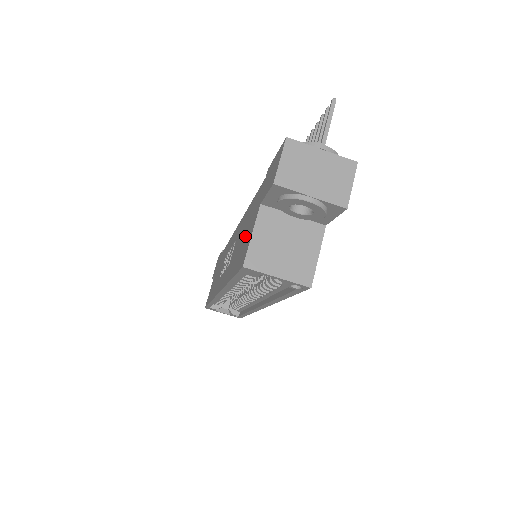
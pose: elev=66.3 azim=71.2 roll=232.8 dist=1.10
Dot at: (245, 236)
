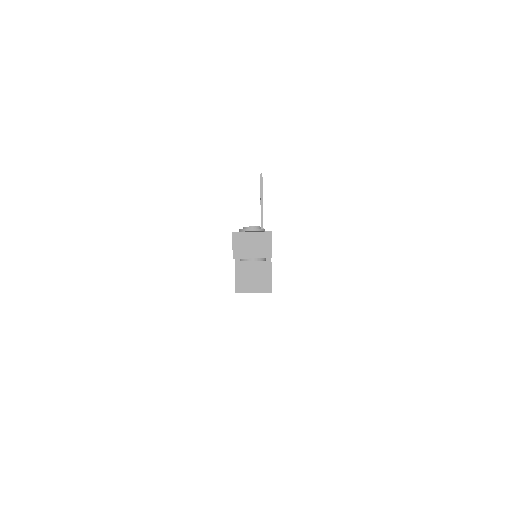
Dot at: occluded
